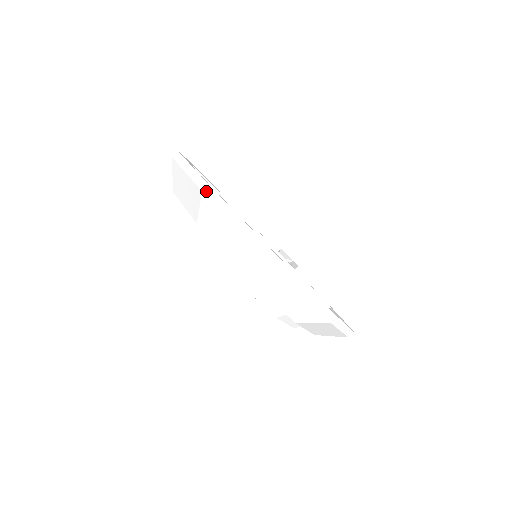
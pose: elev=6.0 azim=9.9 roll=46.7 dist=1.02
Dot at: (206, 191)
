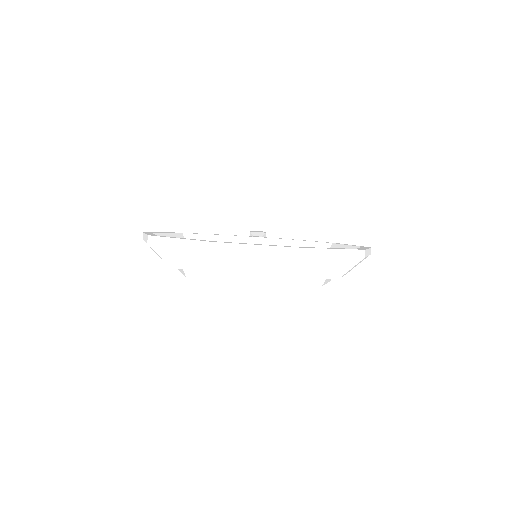
Dot at: (211, 248)
